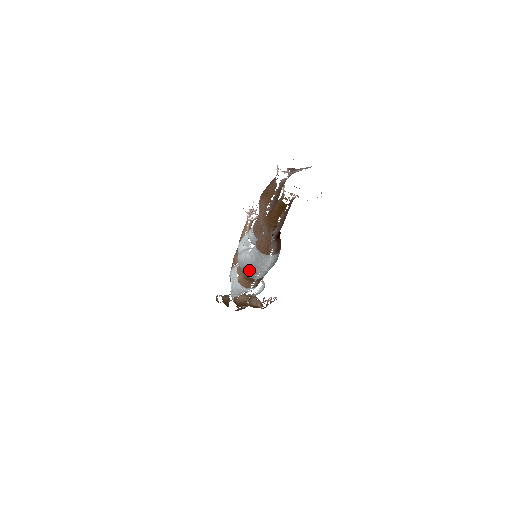
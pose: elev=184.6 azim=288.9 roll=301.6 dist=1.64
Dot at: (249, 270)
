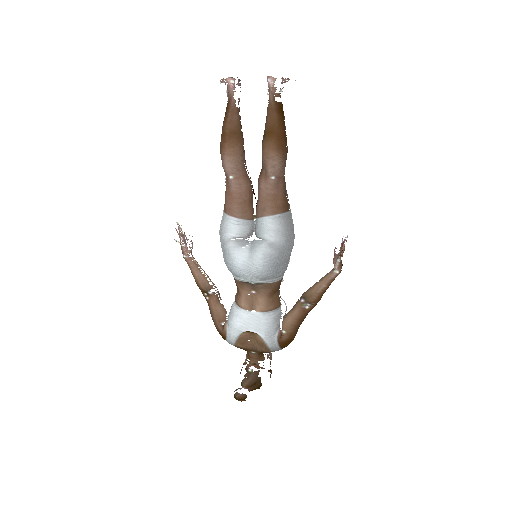
Dot at: (283, 257)
